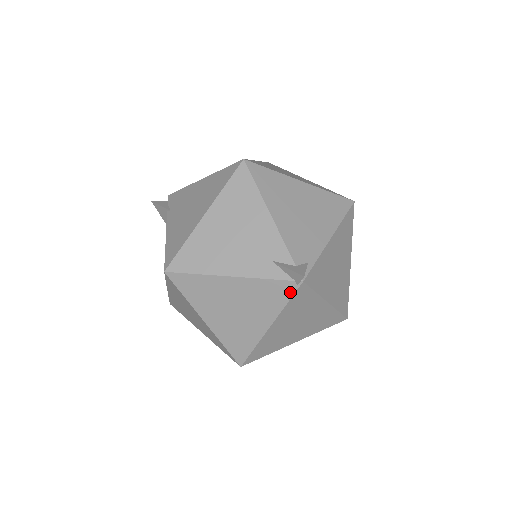
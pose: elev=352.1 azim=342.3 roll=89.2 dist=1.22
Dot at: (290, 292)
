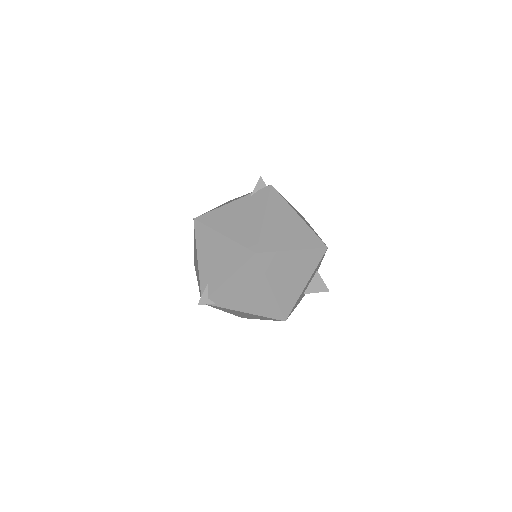
Dot at: occluded
